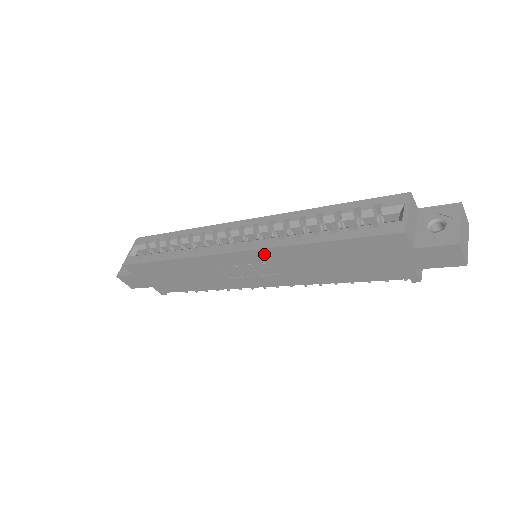
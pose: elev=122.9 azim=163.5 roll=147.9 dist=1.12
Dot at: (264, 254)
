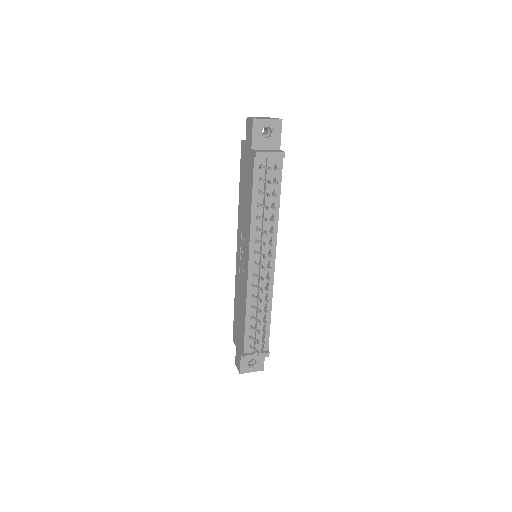
Dot at: (239, 230)
